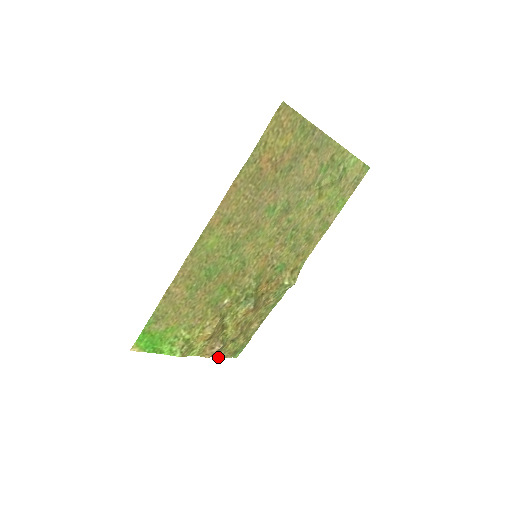
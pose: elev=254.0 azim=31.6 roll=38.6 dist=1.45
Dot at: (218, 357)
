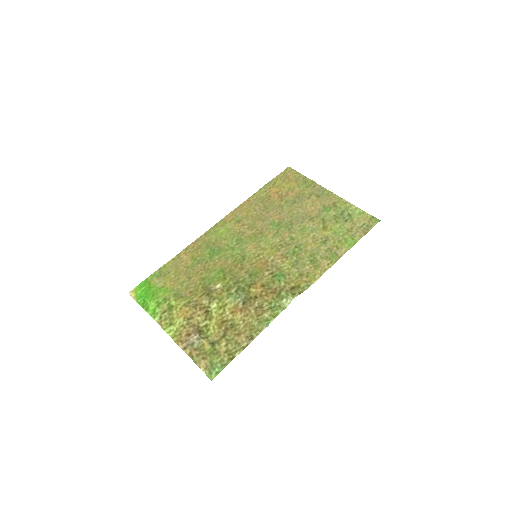
Dot at: occluded
